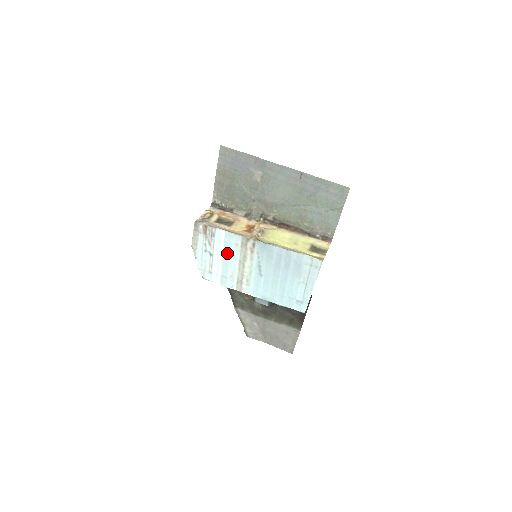
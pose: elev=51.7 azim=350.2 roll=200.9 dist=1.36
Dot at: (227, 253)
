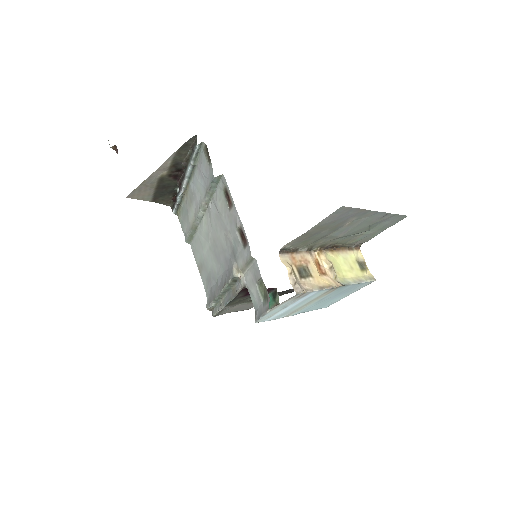
Dot at: (304, 301)
